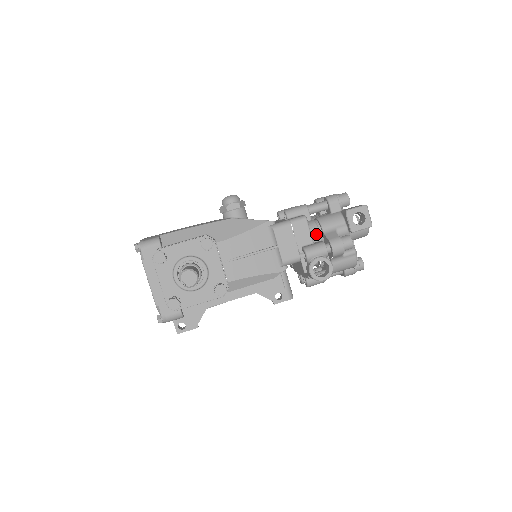
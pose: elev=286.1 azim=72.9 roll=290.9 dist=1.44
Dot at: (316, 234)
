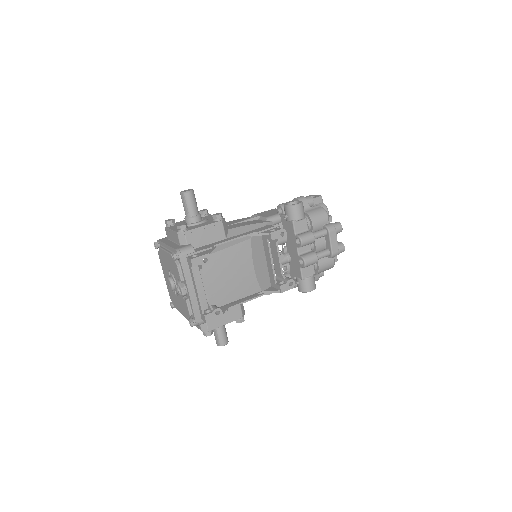
Dot at: occluded
